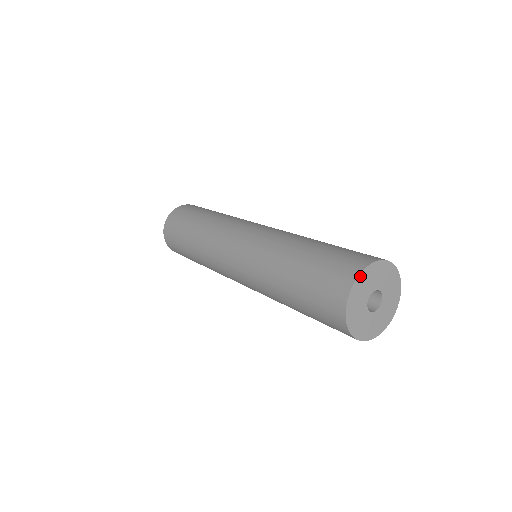
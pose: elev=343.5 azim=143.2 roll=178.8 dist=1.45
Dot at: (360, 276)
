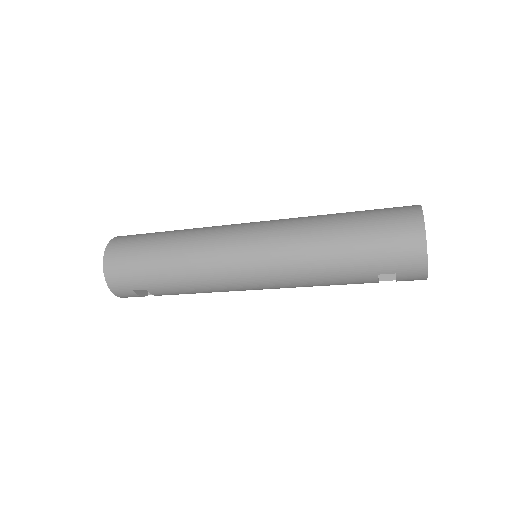
Dot at: (421, 209)
